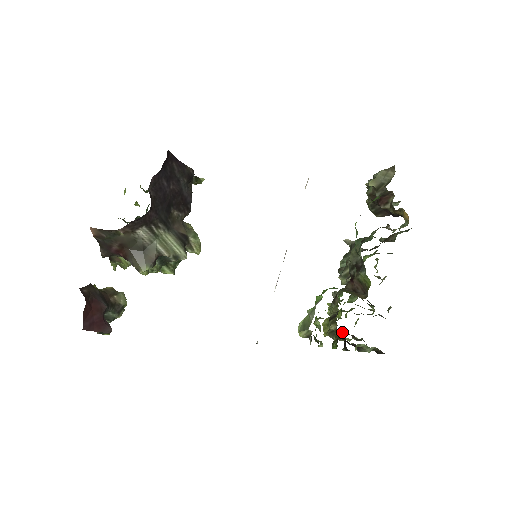
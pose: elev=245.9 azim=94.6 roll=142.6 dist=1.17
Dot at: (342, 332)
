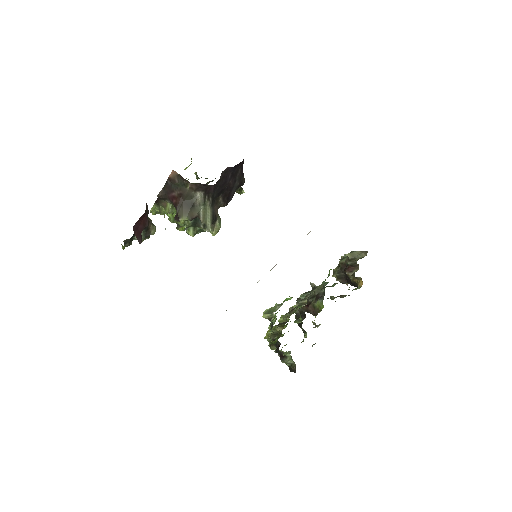
Dot at: occluded
